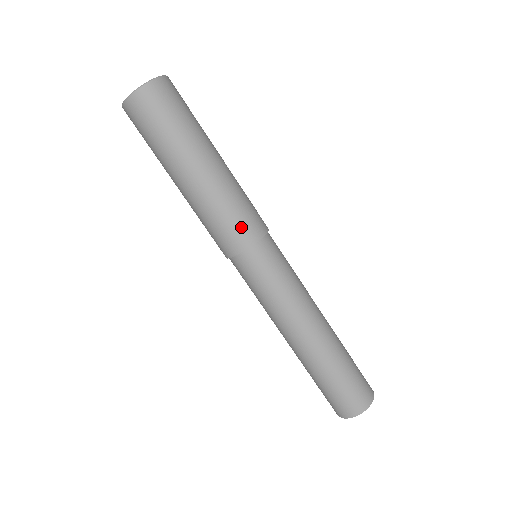
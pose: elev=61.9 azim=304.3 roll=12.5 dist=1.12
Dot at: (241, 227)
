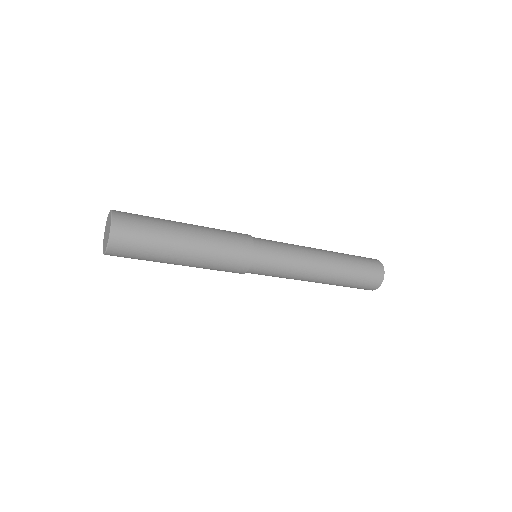
Dot at: (233, 268)
